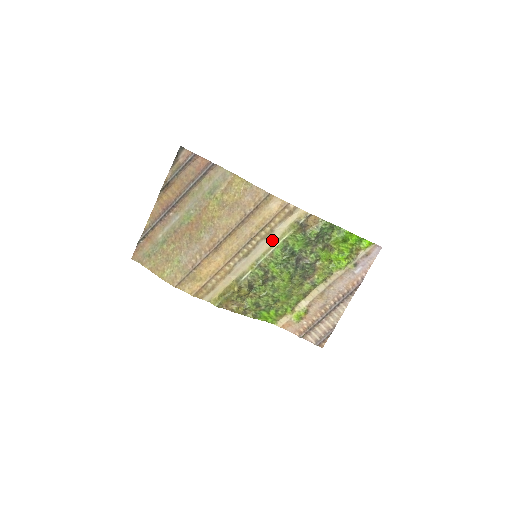
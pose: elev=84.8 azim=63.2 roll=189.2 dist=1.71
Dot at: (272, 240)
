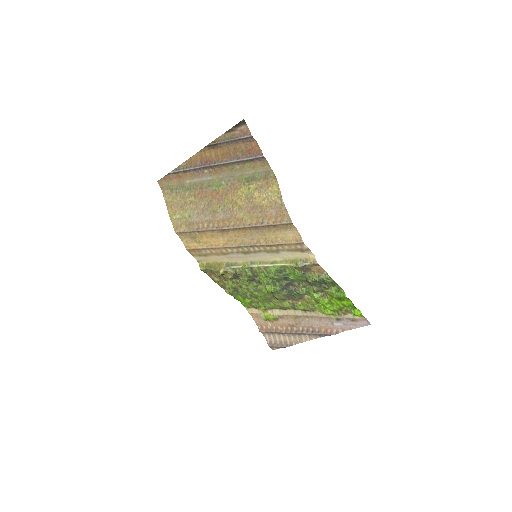
Dot at: (274, 257)
